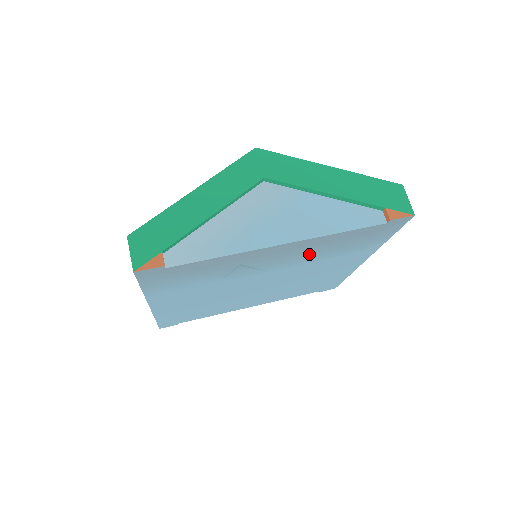
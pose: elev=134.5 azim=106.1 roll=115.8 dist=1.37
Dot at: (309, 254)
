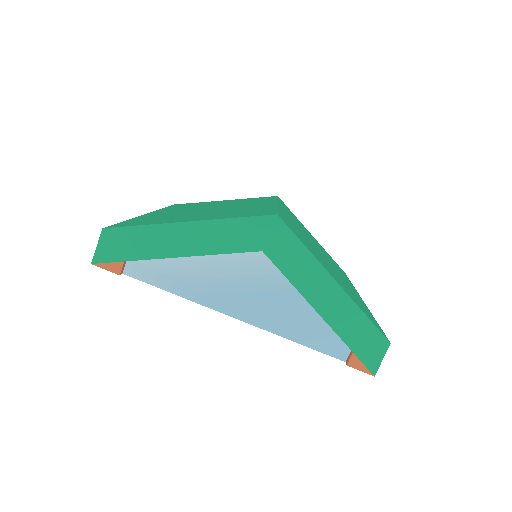
Dot at: occluded
